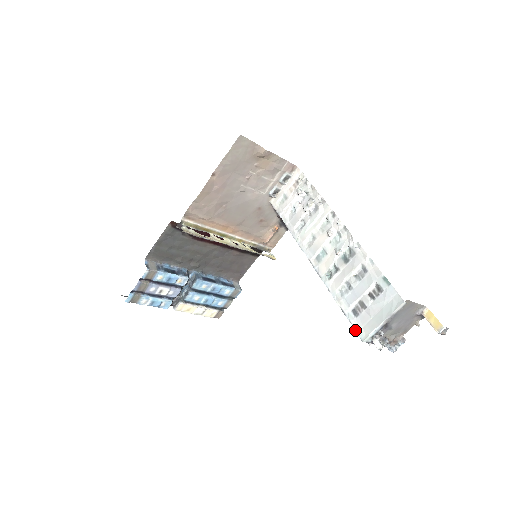
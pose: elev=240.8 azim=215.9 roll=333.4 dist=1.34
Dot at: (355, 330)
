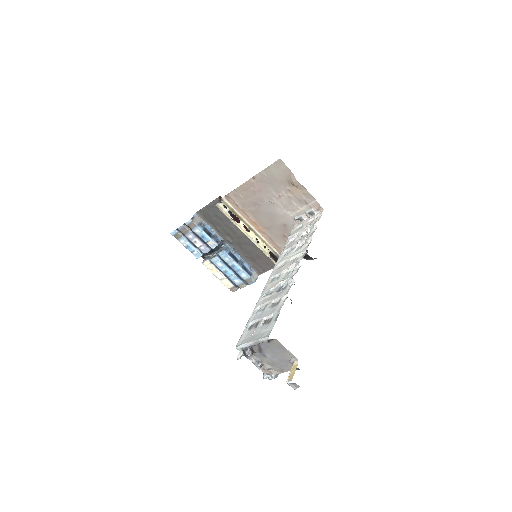
Dot at: (240, 337)
